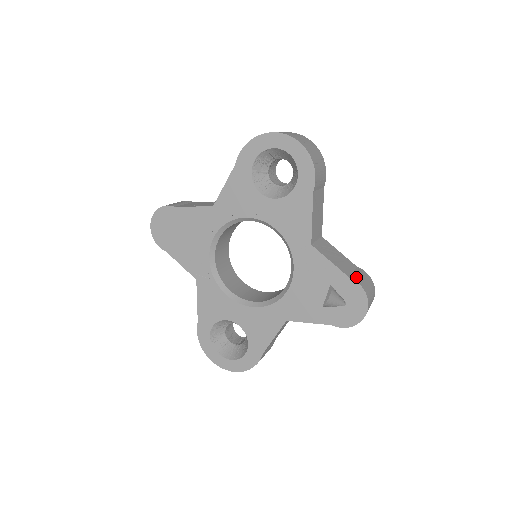
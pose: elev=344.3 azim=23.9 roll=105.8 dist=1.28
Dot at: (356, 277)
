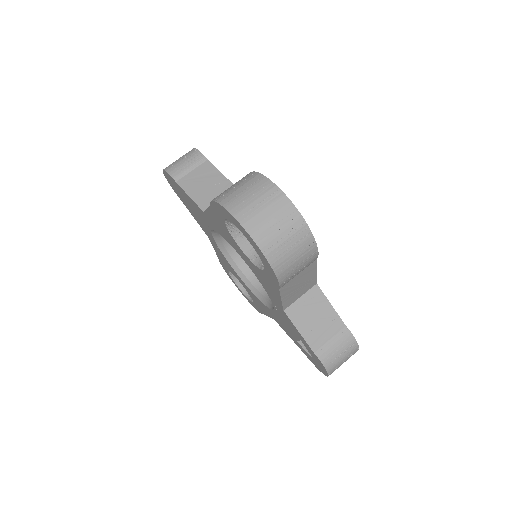
Dot at: (325, 351)
